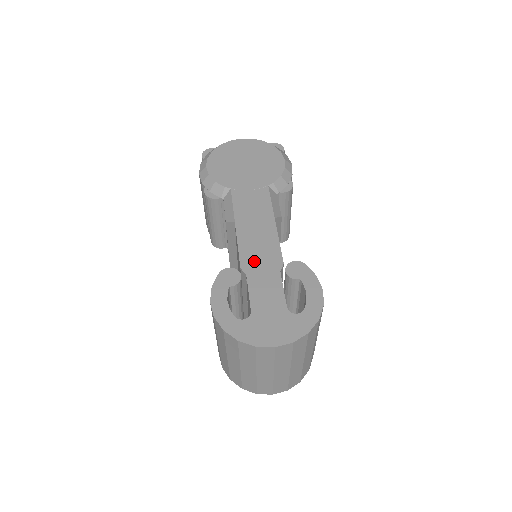
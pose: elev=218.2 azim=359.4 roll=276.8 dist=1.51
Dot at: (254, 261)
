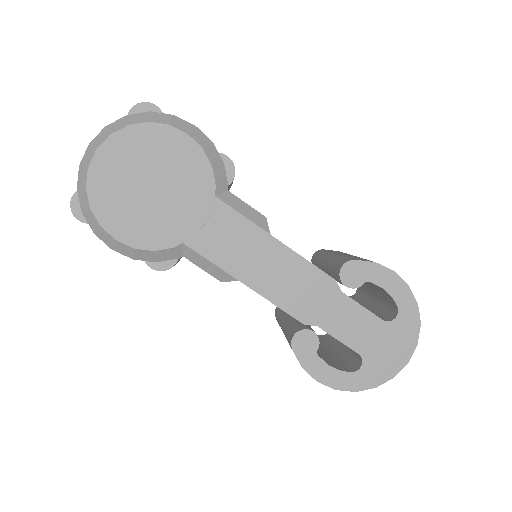
Dot at: (308, 305)
